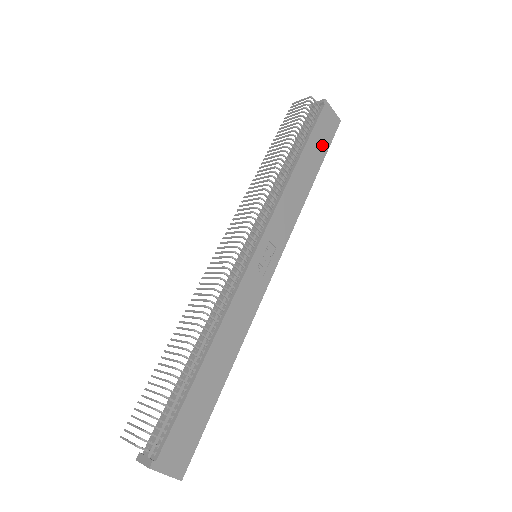
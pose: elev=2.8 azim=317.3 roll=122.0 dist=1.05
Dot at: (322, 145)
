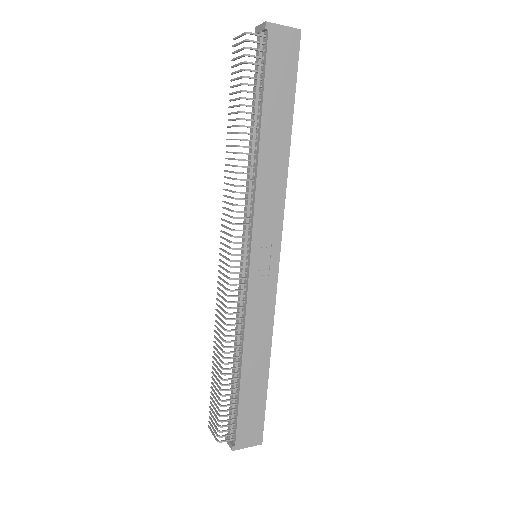
Dot at: (285, 87)
